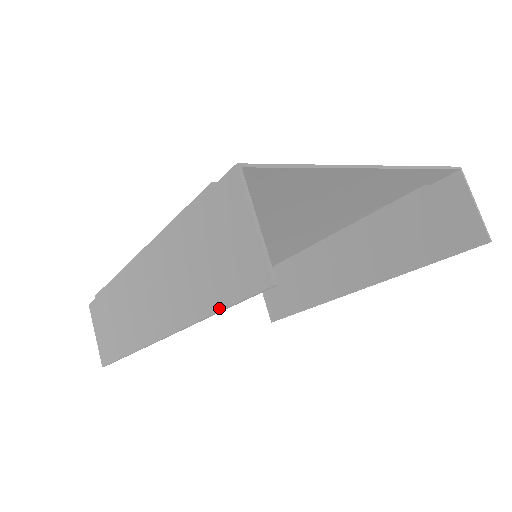
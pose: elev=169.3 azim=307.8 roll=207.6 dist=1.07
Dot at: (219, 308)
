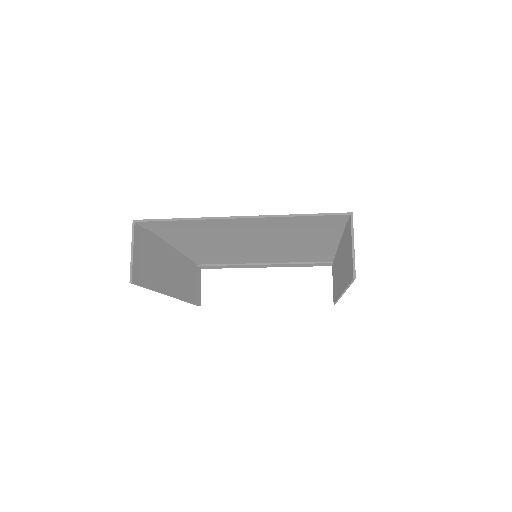
Dot at: (148, 287)
